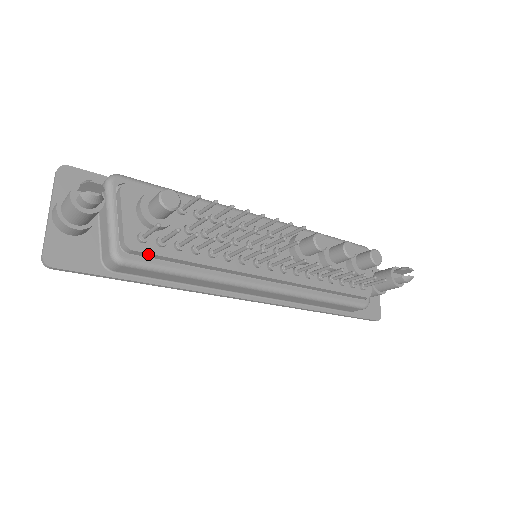
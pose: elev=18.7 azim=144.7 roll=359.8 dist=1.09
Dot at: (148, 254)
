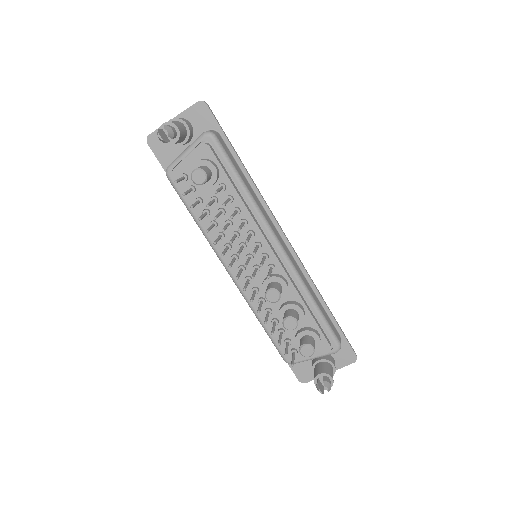
Dot at: (180, 187)
